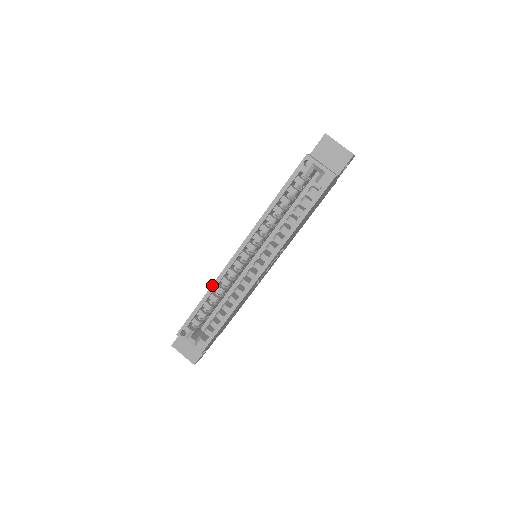
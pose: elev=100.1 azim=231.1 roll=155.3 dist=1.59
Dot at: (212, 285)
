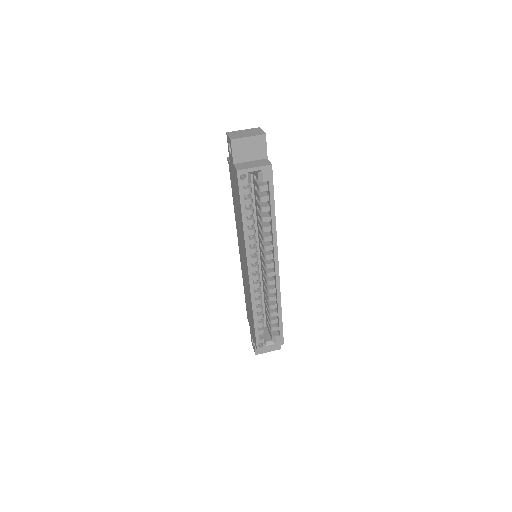
Dot at: (252, 305)
